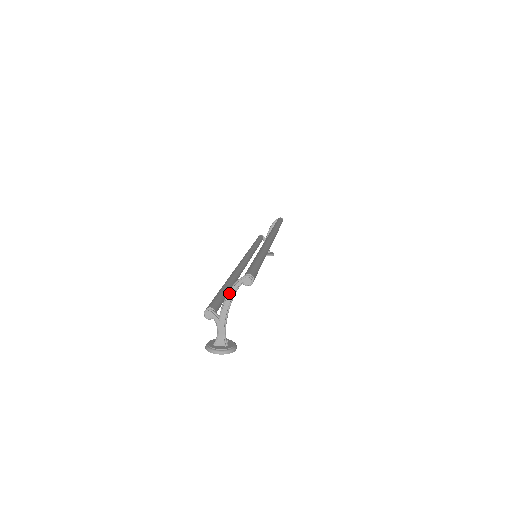
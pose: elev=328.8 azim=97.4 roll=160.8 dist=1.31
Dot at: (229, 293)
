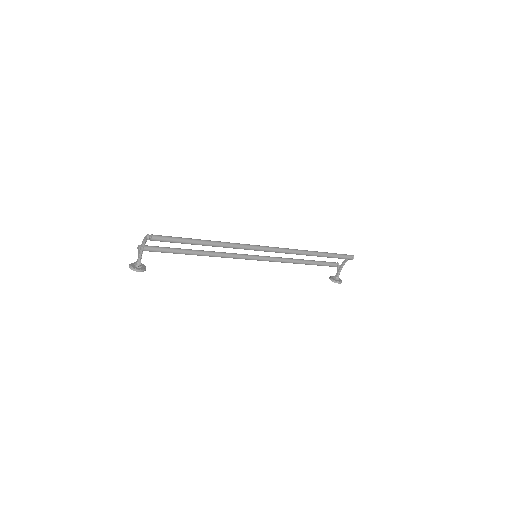
Dot at: (143, 240)
